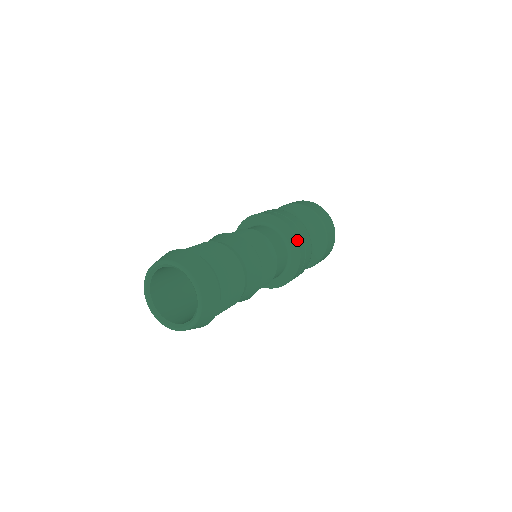
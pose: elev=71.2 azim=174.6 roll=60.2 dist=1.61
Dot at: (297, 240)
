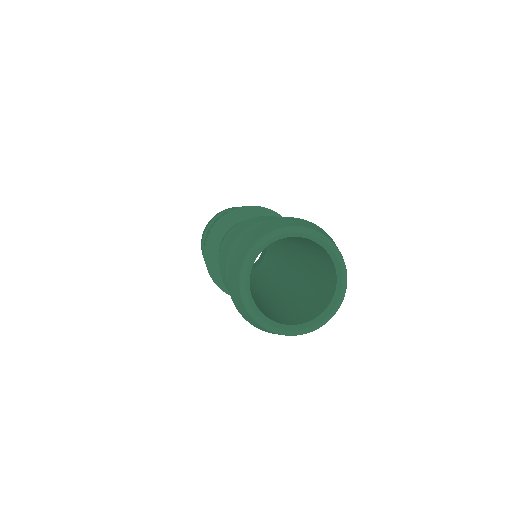
Dot at: occluded
